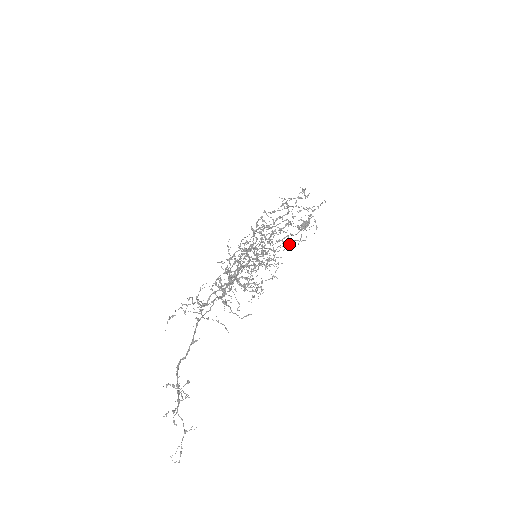
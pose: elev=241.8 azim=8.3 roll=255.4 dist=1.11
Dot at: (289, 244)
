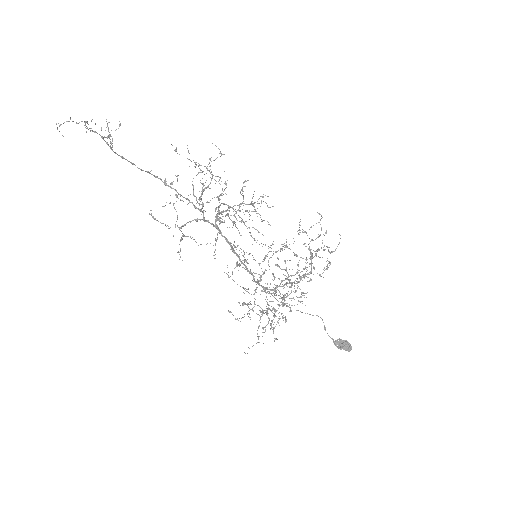
Dot at: occluded
